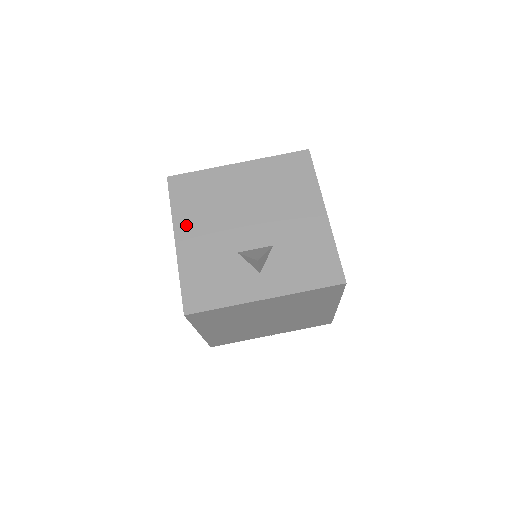
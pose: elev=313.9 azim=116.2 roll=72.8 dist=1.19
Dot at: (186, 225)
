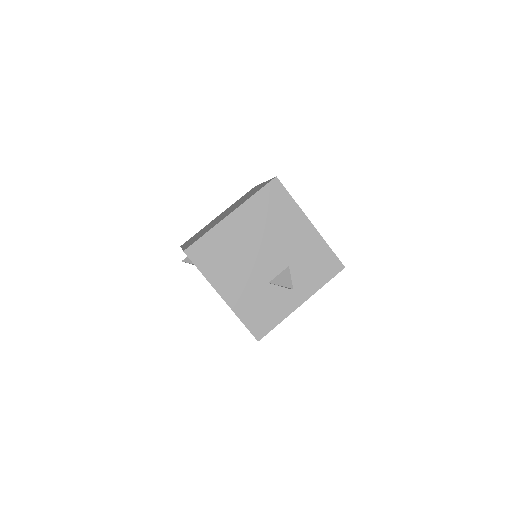
Dot at: (222, 282)
